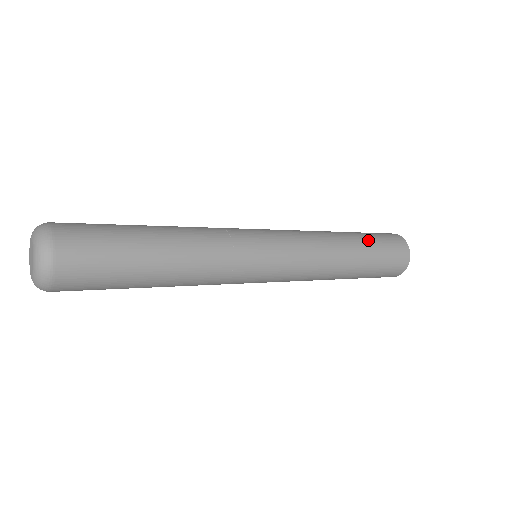
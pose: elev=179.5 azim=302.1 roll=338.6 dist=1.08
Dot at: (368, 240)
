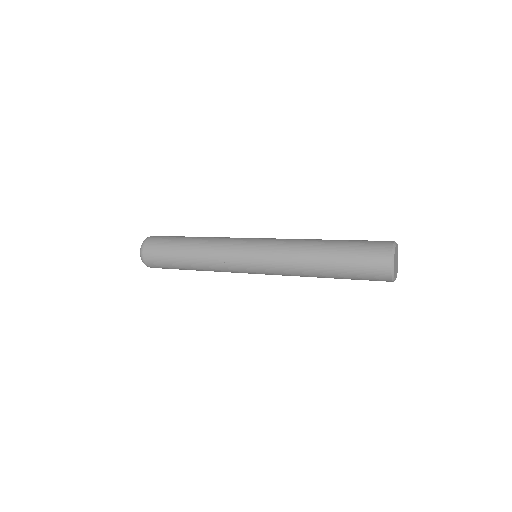
Dot at: (342, 250)
